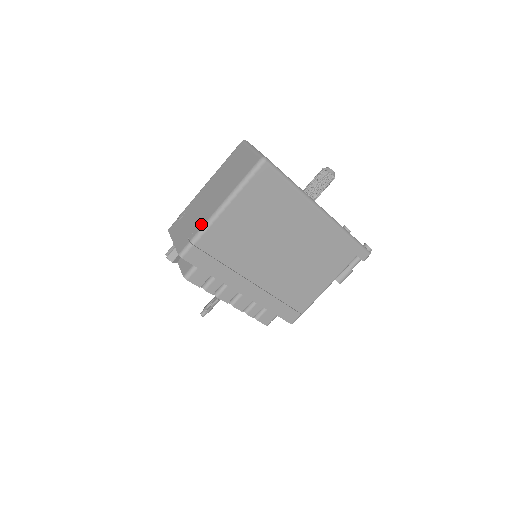
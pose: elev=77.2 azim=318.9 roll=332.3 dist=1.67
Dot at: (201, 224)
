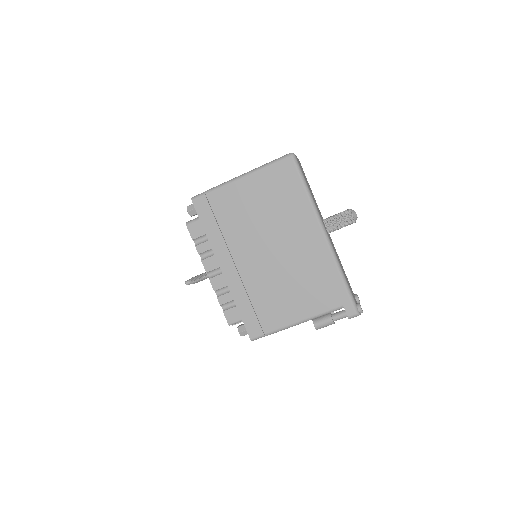
Dot at: occluded
